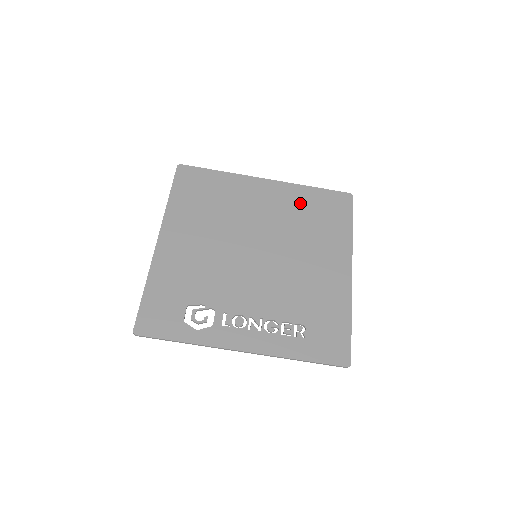
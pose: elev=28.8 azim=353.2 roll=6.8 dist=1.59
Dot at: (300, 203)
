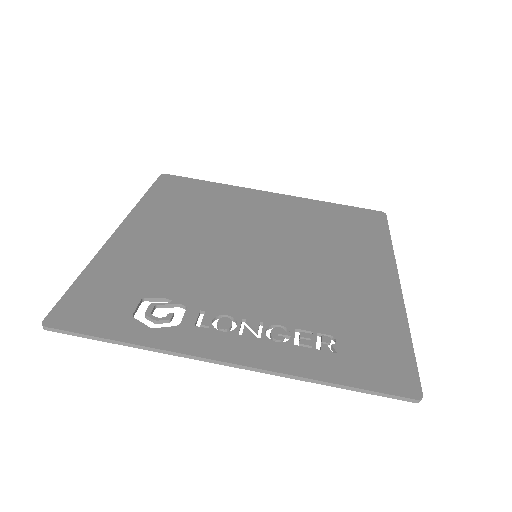
Dot at: (317, 214)
